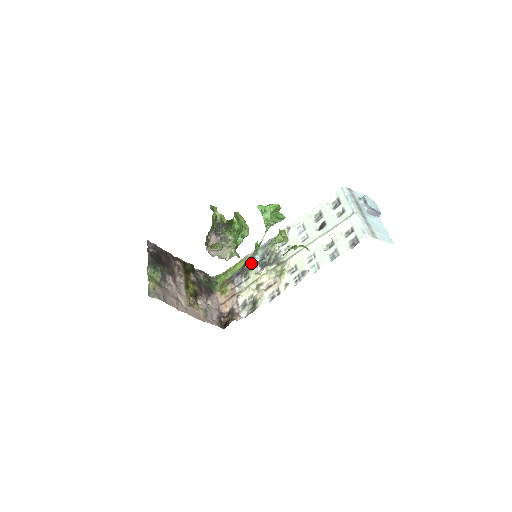
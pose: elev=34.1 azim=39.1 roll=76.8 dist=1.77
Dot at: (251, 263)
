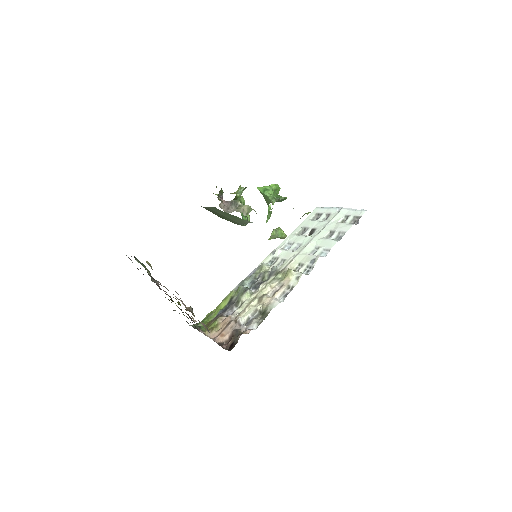
Dot at: (240, 291)
